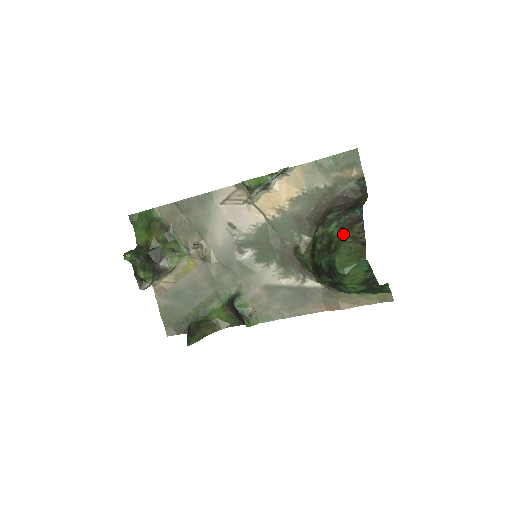
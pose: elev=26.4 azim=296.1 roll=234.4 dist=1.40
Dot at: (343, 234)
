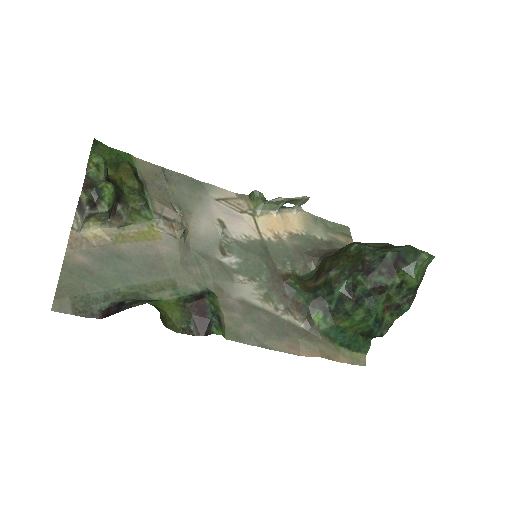
Dot at: occluded
